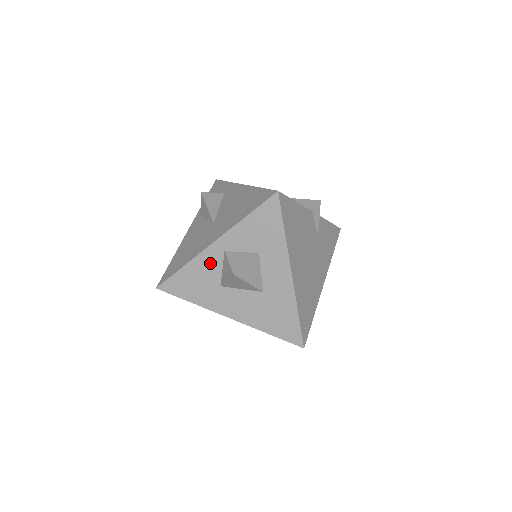
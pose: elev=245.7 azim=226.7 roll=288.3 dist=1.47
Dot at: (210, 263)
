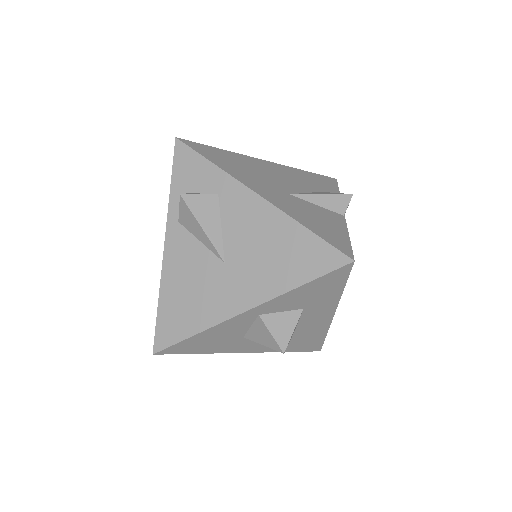
Dot at: (235, 326)
